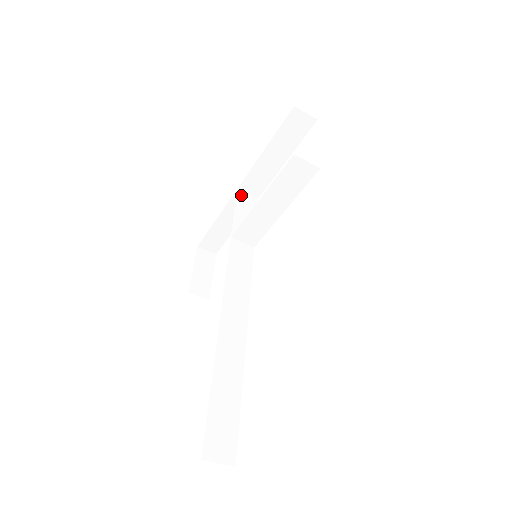
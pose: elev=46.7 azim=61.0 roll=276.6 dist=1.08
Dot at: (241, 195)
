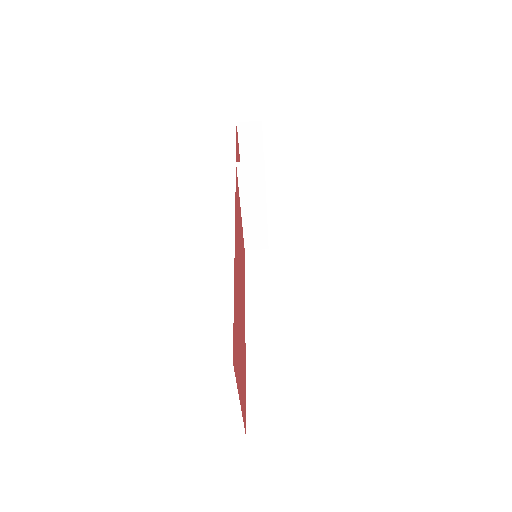
Dot at: occluded
